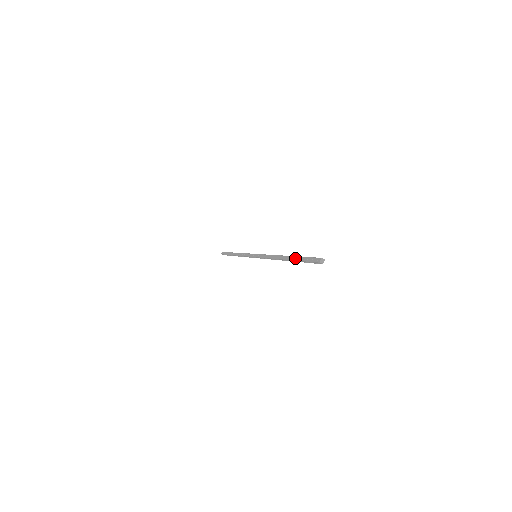
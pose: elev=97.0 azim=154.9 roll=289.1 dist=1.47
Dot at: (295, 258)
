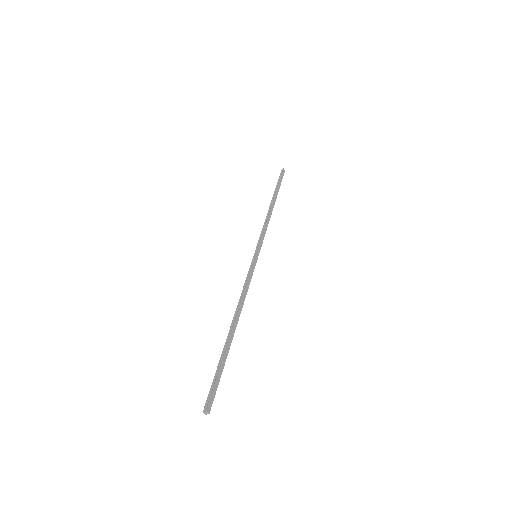
Dot at: (222, 356)
